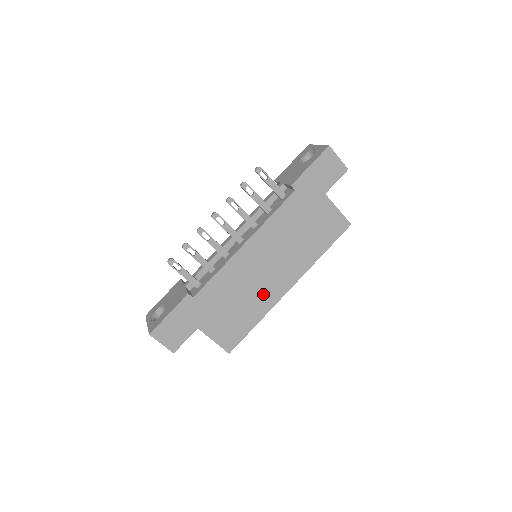
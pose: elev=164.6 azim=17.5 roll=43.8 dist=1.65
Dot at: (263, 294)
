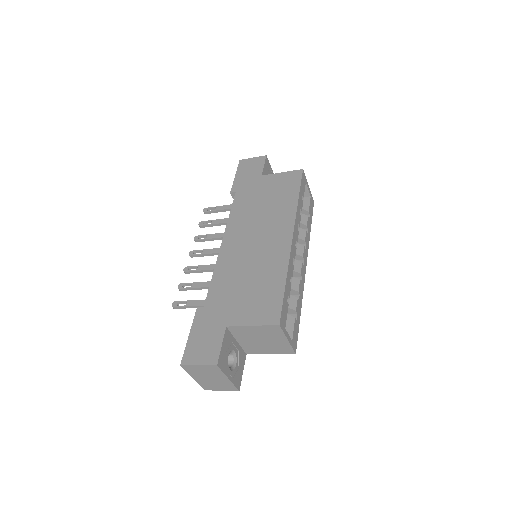
Dot at: (269, 258)
